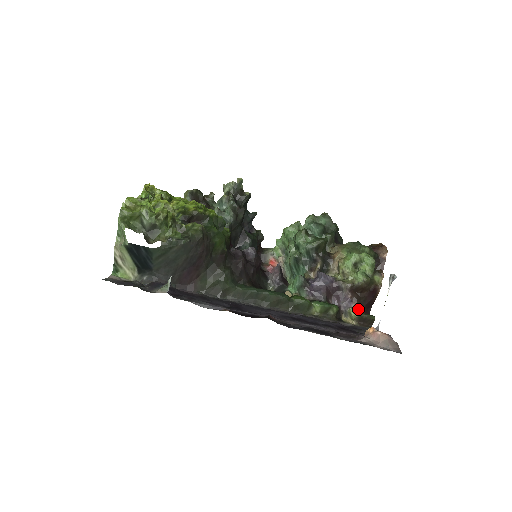
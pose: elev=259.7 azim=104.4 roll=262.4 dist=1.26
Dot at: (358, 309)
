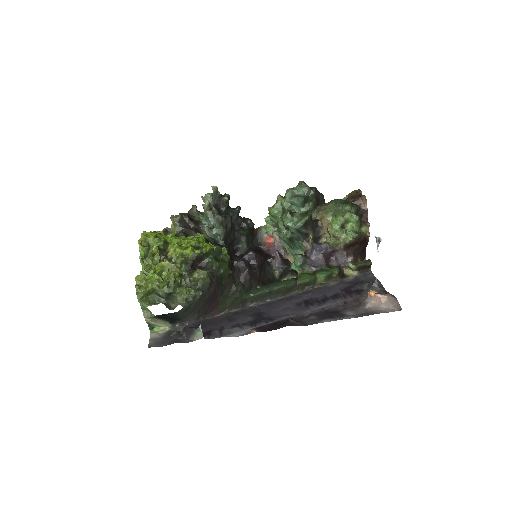
Dot at: (355, 259)
